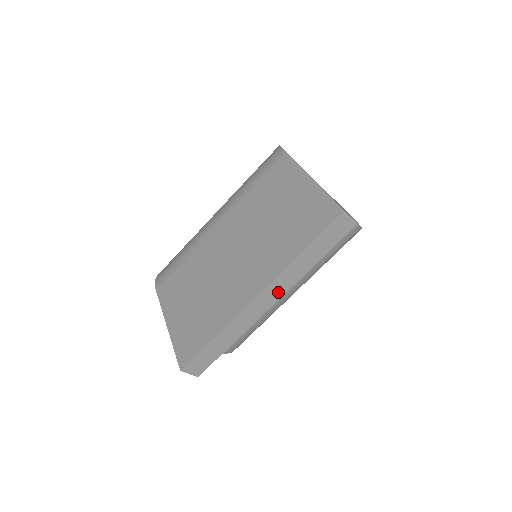
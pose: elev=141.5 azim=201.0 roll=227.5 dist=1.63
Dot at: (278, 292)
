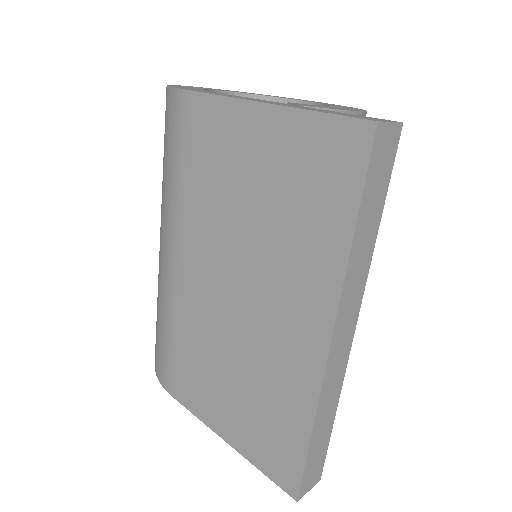
Dot at: (352, 313)
